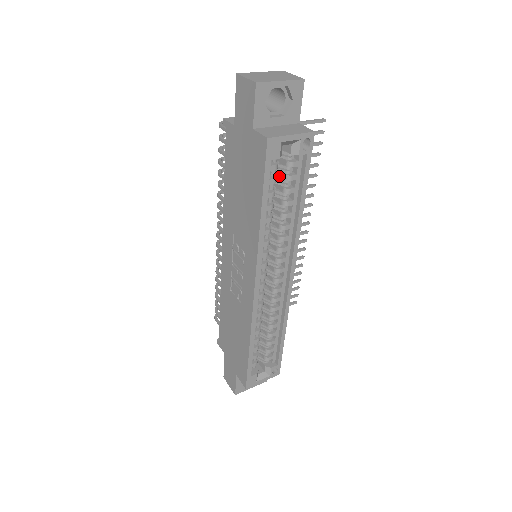
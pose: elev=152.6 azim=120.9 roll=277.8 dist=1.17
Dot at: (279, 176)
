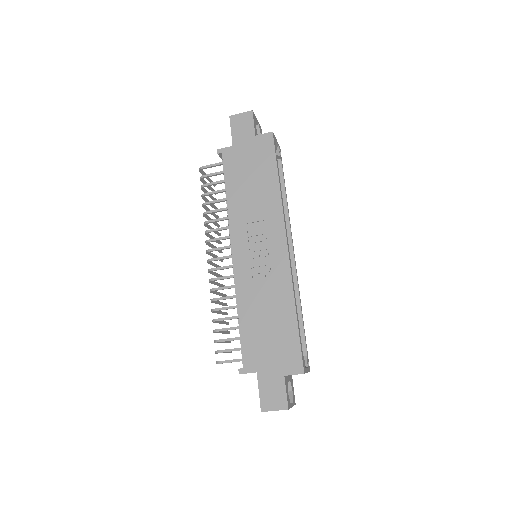
Dot at: occluded
